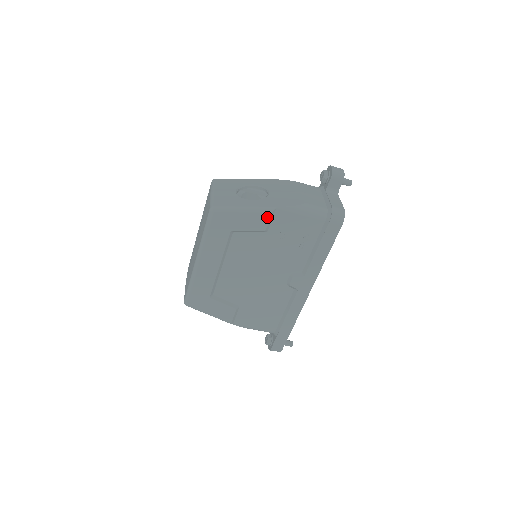
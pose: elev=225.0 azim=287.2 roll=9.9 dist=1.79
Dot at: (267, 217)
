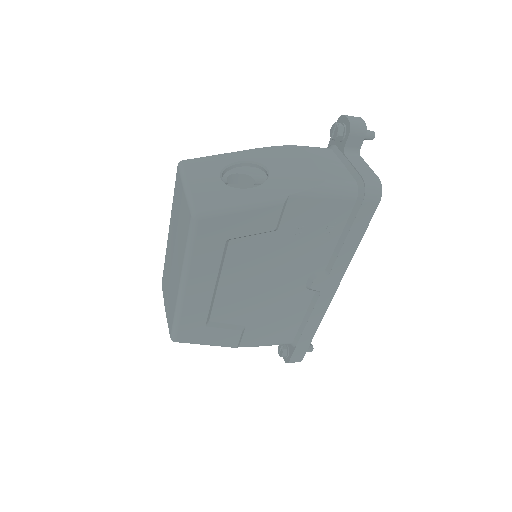
Dot at: (277, 211)
